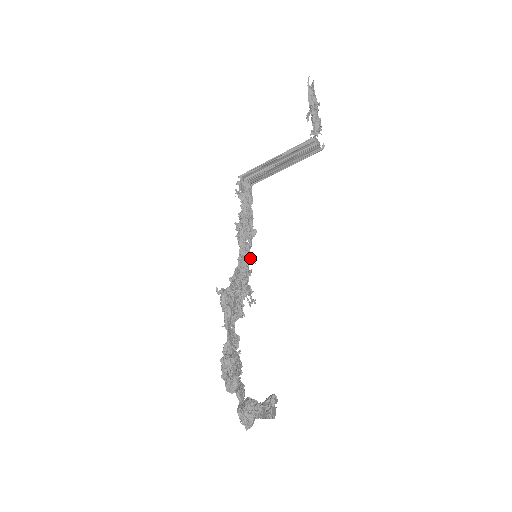
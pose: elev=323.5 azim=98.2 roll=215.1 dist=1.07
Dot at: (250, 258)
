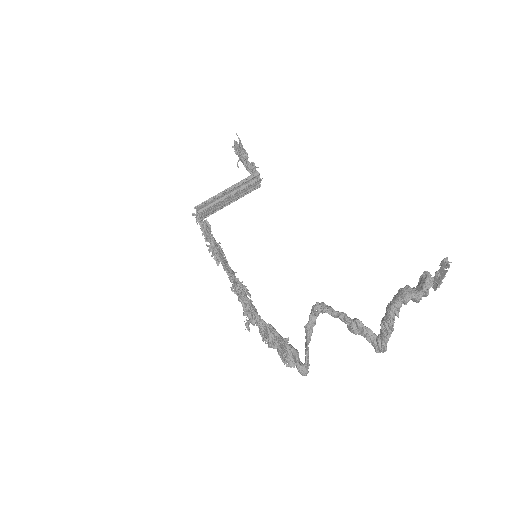
Dot at: (234, 273)
